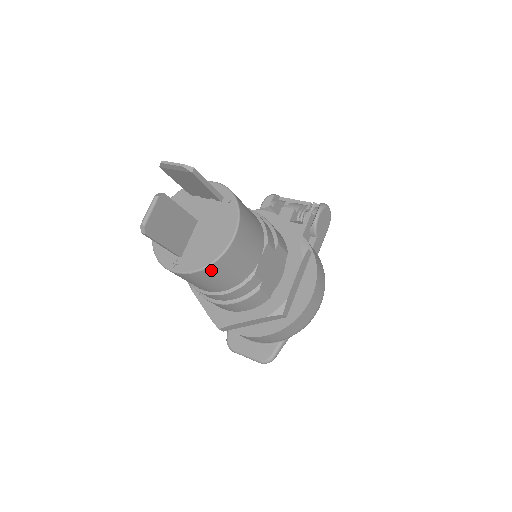
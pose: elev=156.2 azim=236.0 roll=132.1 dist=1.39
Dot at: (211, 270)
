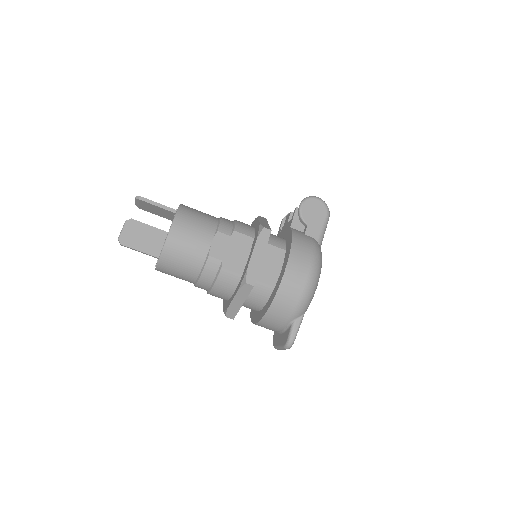
Dot at: (166, 257)
